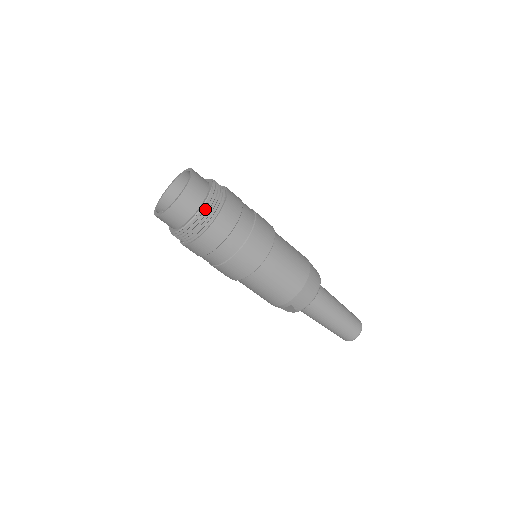
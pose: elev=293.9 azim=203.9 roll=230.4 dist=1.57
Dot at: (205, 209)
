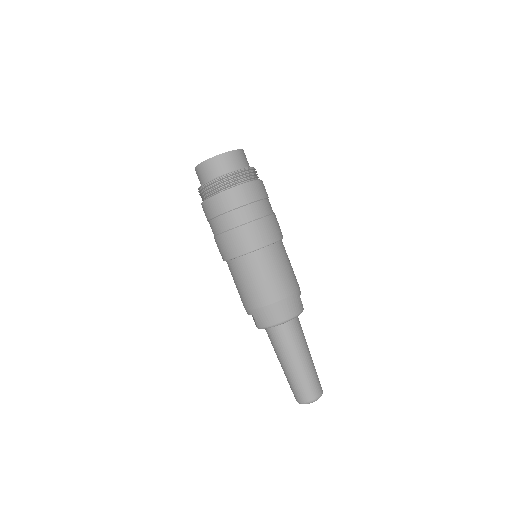
Dot at: (222, 180)
